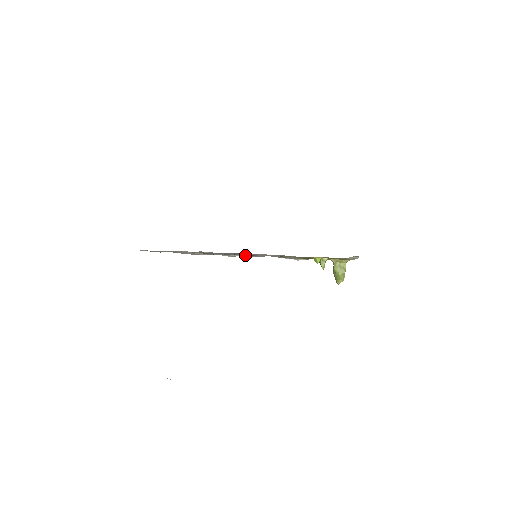
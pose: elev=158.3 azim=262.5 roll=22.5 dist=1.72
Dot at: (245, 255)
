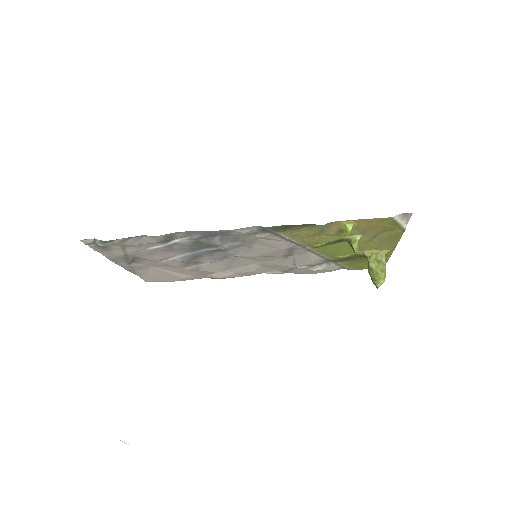
Dot at: (241, 271)
